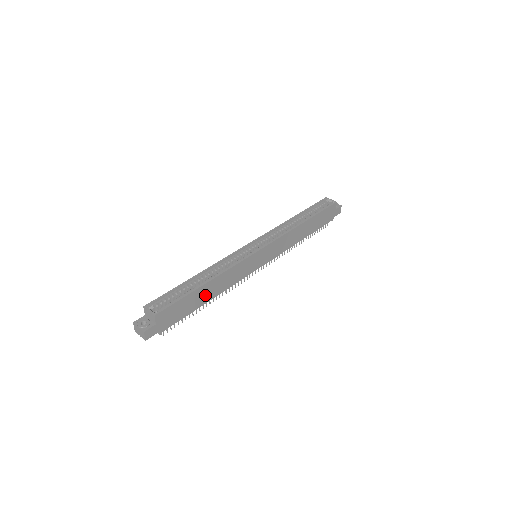
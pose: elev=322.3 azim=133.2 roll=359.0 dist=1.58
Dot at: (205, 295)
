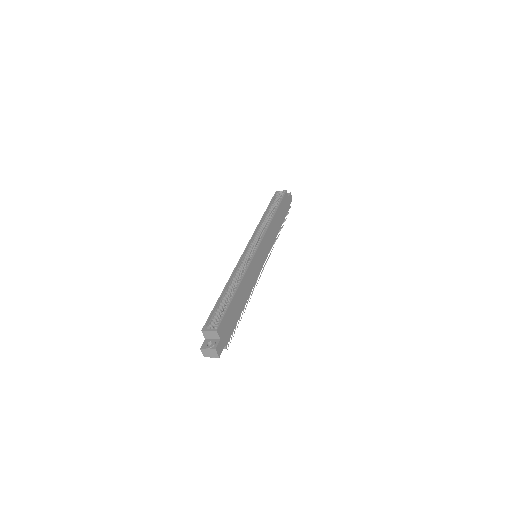
Dot at: (240, 301)
